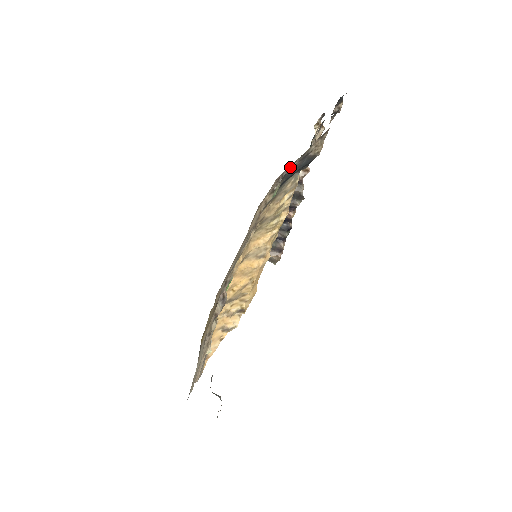
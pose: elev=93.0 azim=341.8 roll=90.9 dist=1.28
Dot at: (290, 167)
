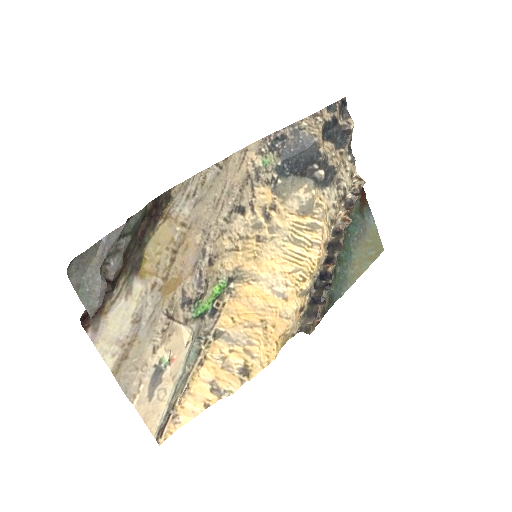
Dot at: (278, 132)
